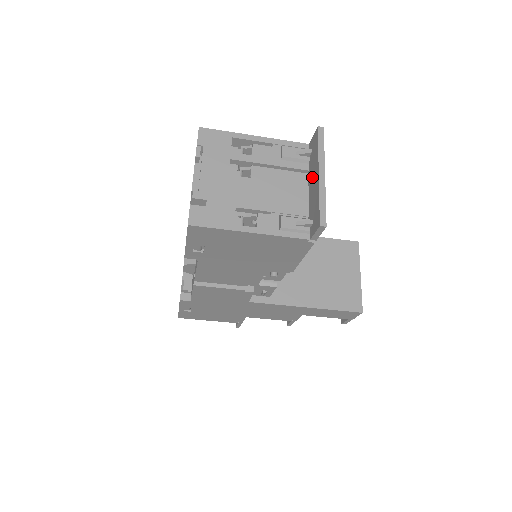
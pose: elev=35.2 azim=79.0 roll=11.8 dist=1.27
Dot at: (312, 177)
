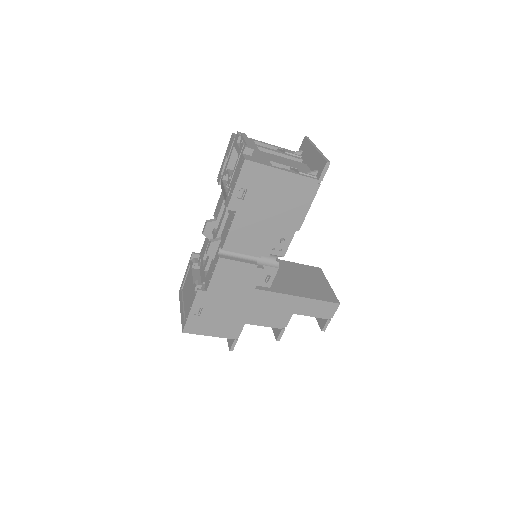
Dot at: (308, 157)
